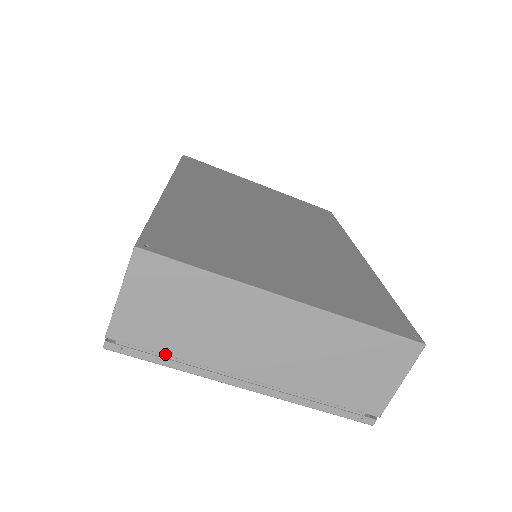
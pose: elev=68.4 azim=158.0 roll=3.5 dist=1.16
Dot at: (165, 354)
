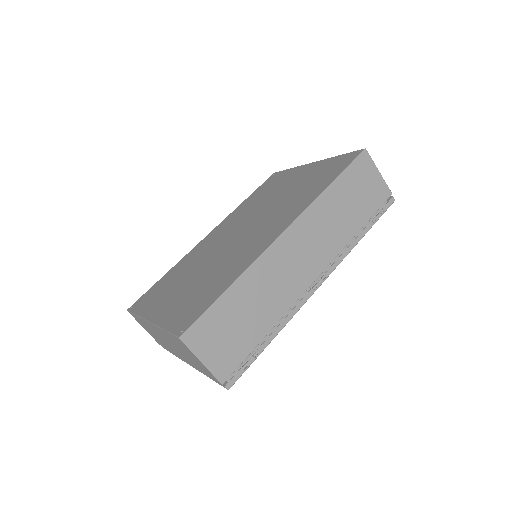
Dot at: occluded
